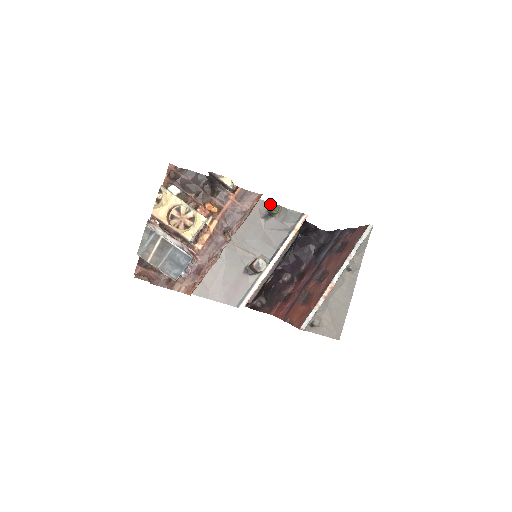
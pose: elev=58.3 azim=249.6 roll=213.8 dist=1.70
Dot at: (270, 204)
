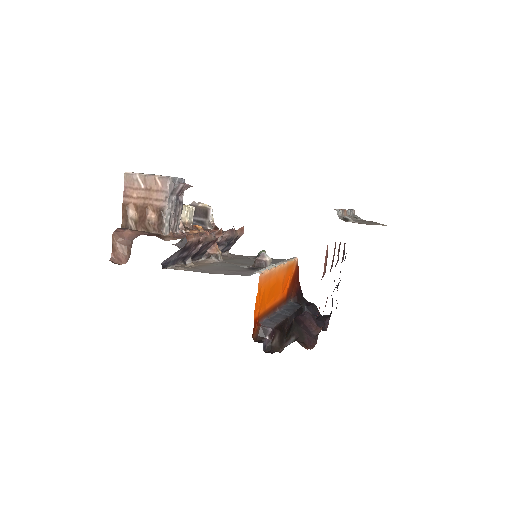
Dot at: occluded
